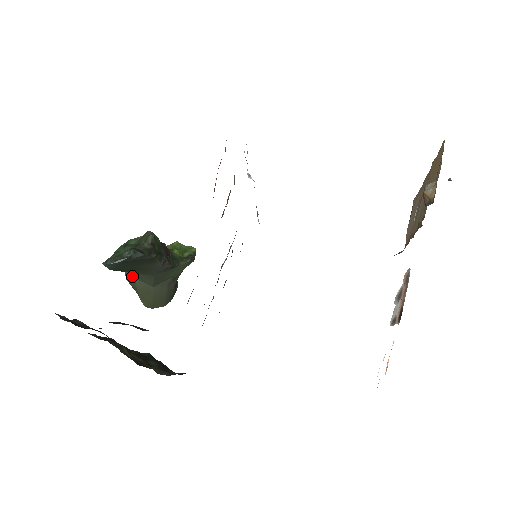
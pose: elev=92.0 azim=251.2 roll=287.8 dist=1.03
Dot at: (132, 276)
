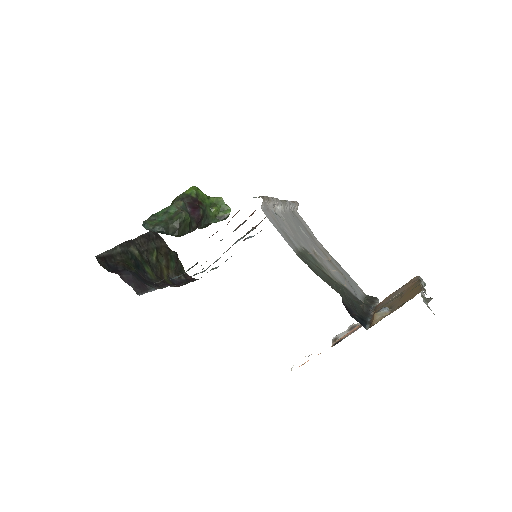
Dot at: occluded
